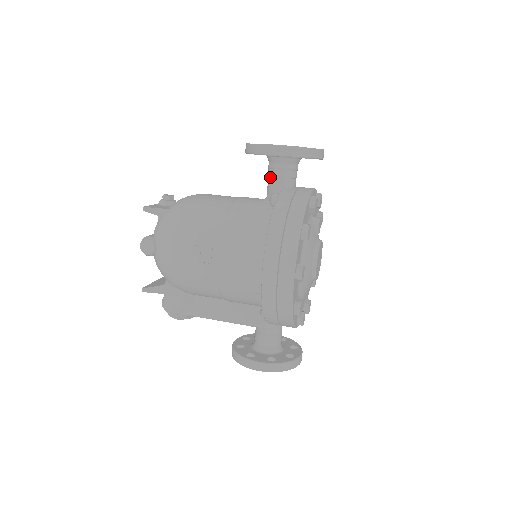
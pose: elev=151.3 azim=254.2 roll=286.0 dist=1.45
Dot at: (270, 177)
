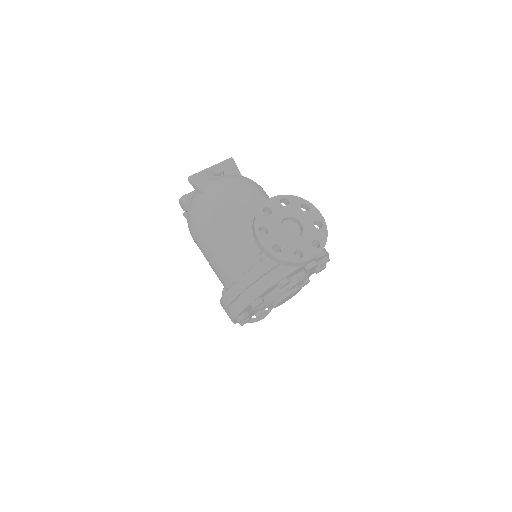
Dot at: occluded
